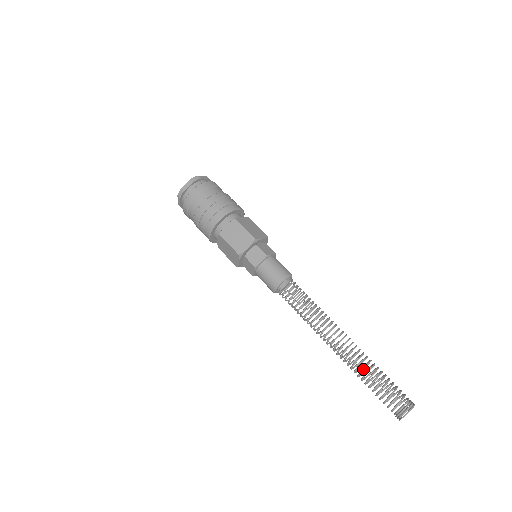
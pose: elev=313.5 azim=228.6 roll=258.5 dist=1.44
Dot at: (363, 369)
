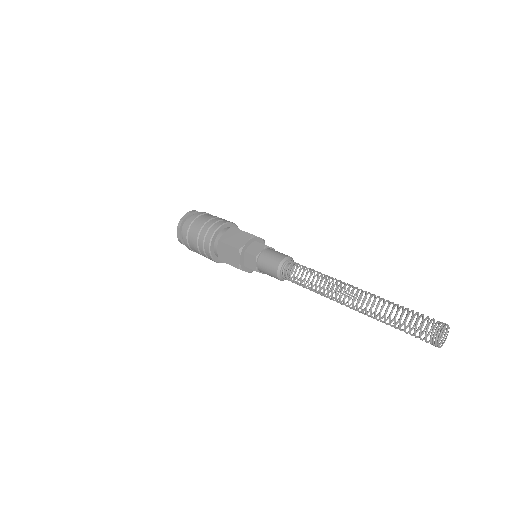
Dot at: (379, 317)
